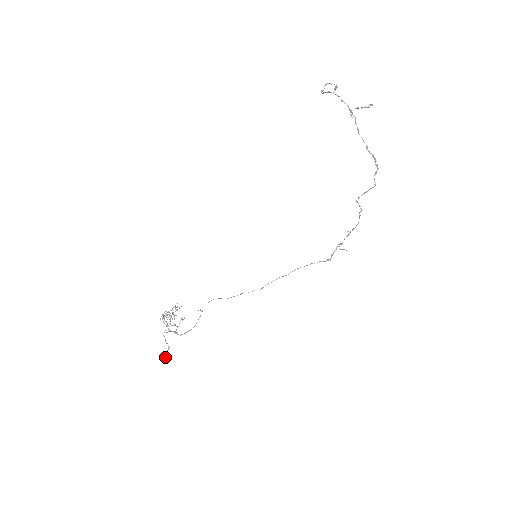
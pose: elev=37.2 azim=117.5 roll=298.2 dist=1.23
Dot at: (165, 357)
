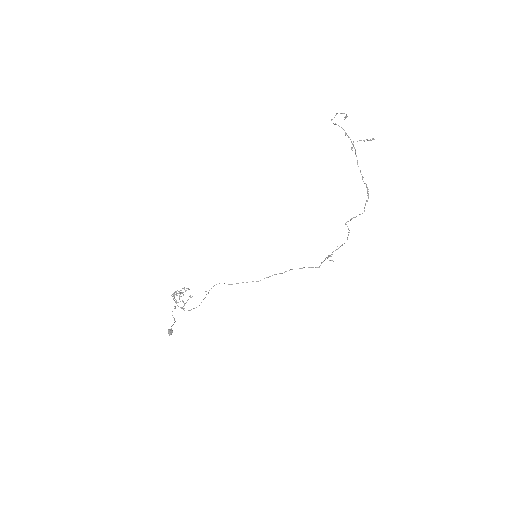
Dot at: (170, 330)
